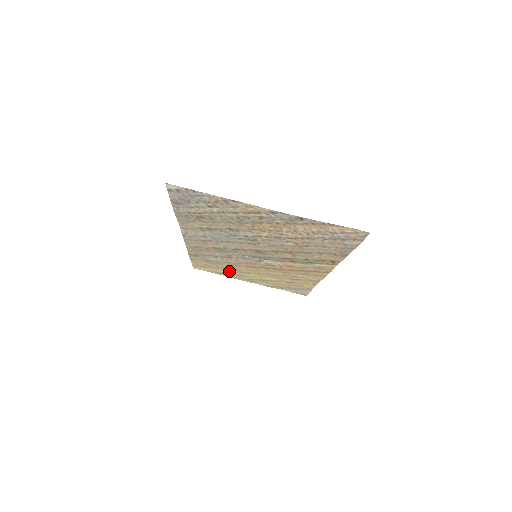
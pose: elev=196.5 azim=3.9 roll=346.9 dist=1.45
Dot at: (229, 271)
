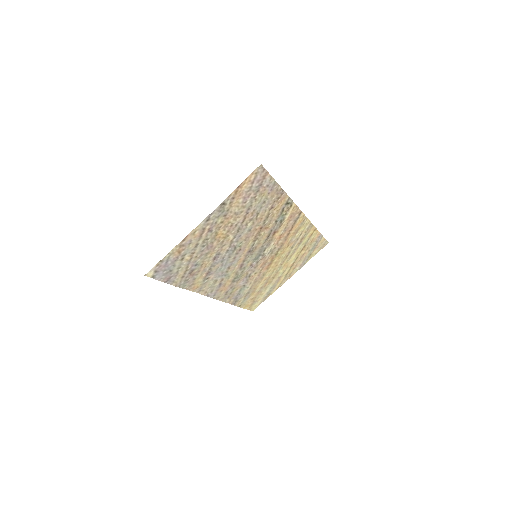
Dot at: (268, 286)
